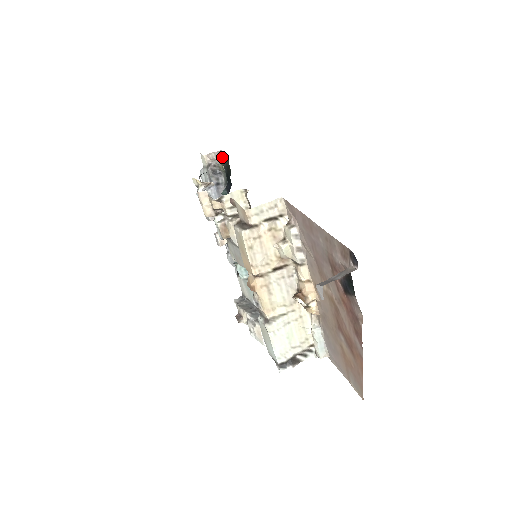
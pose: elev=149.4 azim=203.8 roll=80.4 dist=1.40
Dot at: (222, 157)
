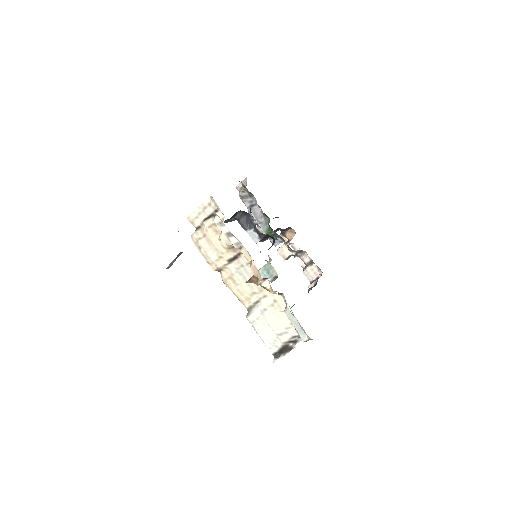
Dot at: (242, 182)
